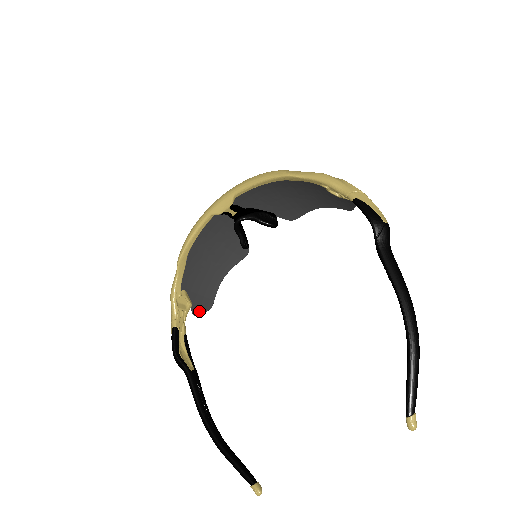
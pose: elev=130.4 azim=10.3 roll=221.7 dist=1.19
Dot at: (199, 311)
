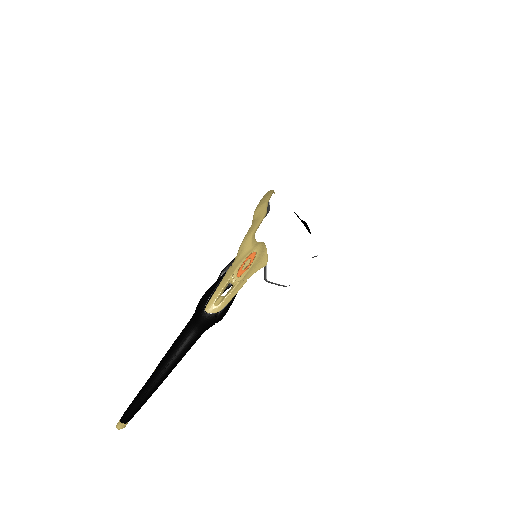
Dot at: occluded
